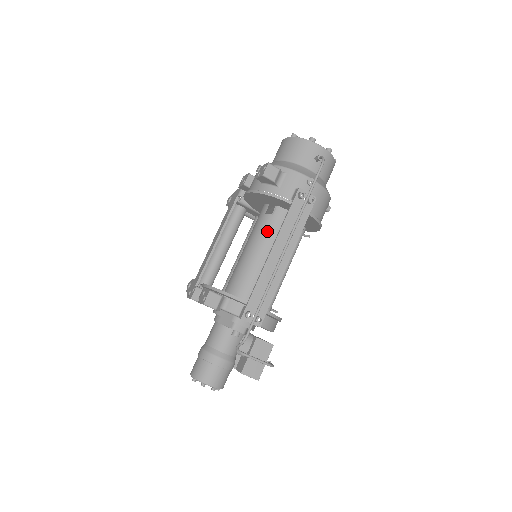
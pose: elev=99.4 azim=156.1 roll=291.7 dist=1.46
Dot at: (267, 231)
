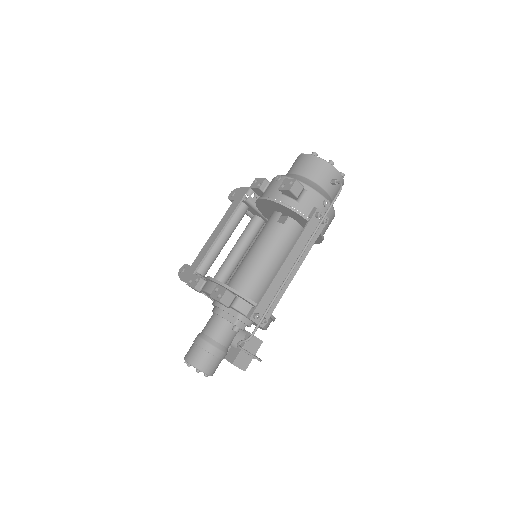
Dot at: (278, 239)
